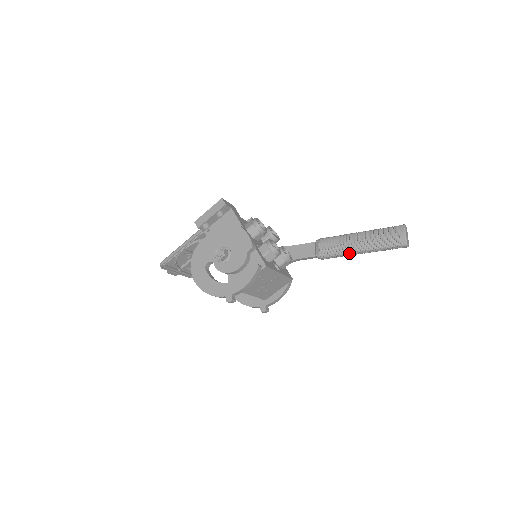
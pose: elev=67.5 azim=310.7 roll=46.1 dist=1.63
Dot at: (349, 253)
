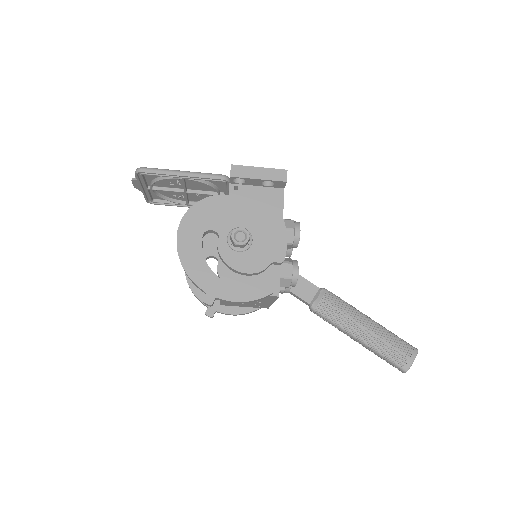
Dot at: (346, 331)
